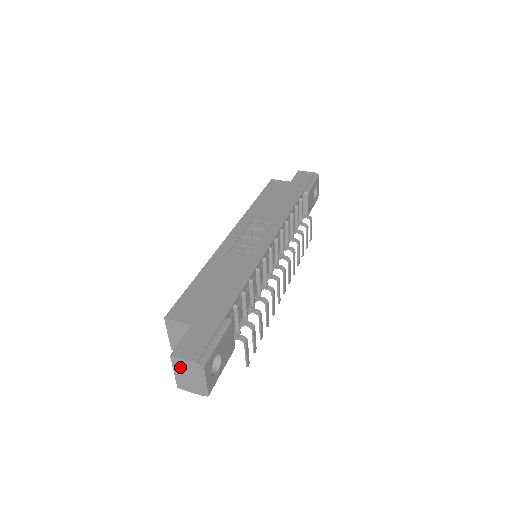
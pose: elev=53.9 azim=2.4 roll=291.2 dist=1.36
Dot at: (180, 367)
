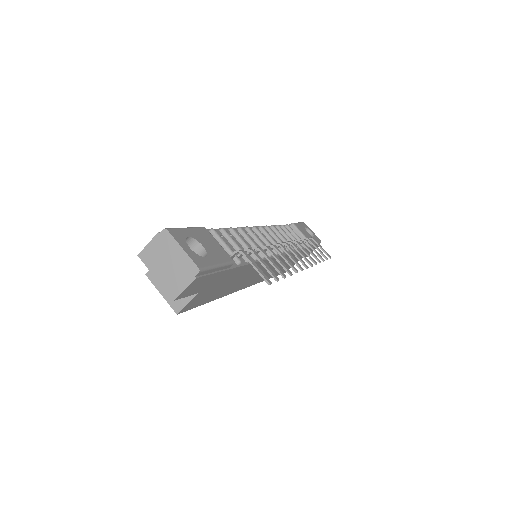
Dot at: (153, 261)
